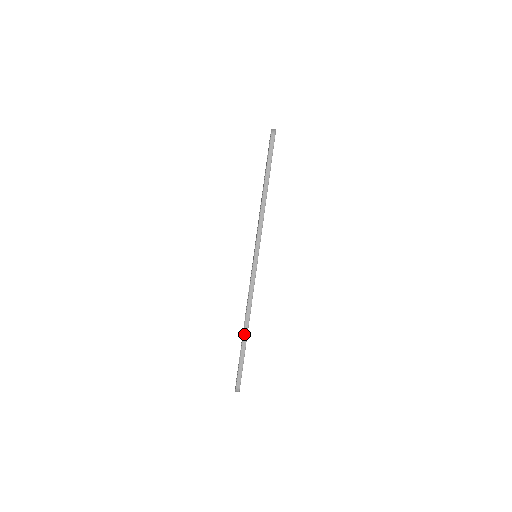
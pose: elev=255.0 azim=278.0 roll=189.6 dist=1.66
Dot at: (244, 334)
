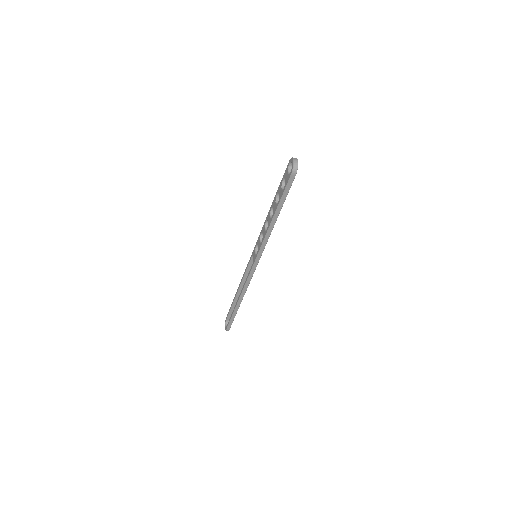
Dot at: (237, 305)
